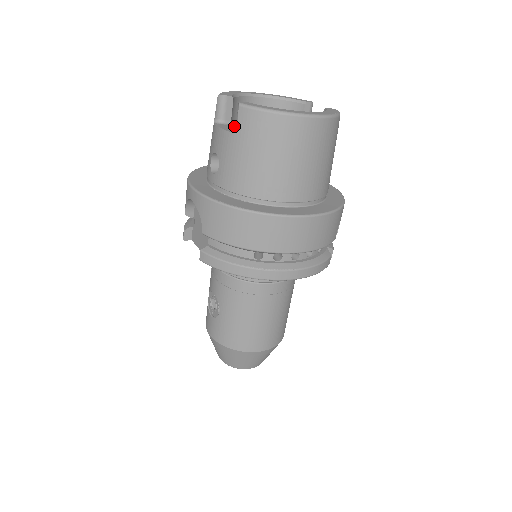
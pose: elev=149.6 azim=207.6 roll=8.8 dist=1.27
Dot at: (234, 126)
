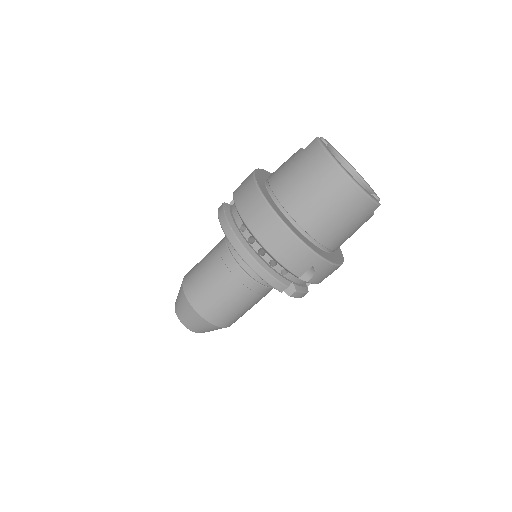
Dot at: occluded
